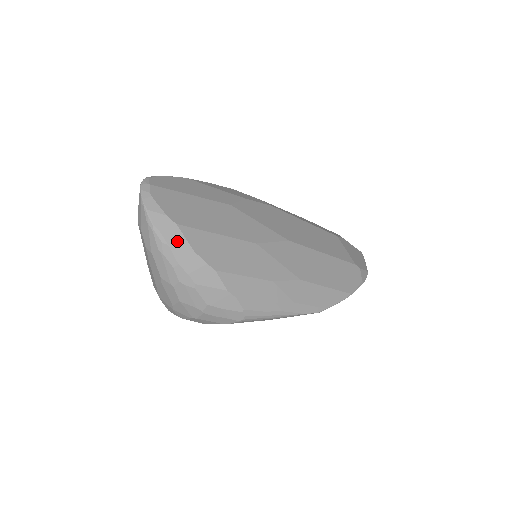
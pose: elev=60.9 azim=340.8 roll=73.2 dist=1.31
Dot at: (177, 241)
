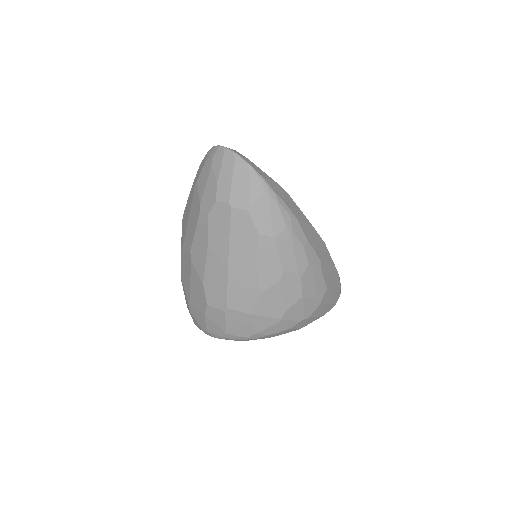
Dot at: (297, 212)
